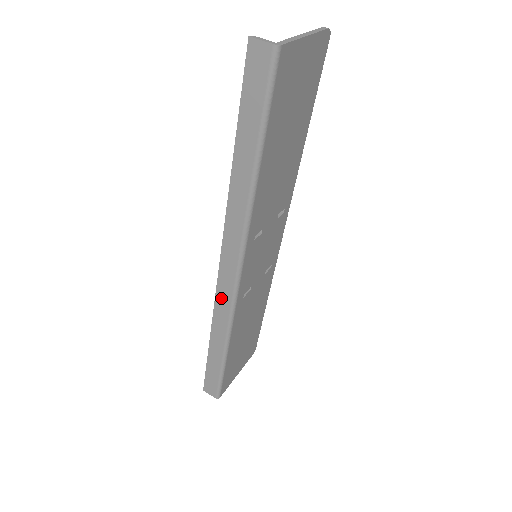
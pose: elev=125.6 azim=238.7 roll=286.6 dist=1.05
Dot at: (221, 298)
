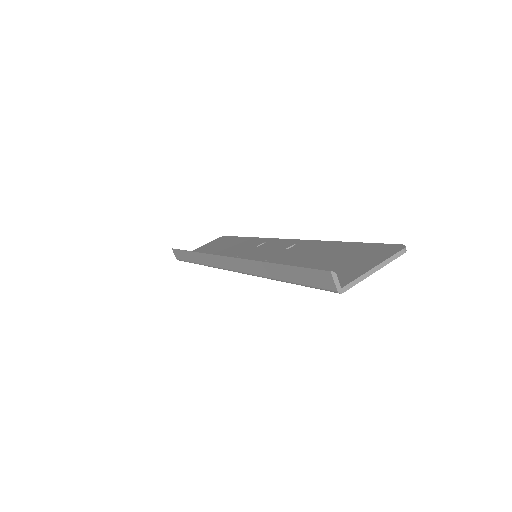
Dot at: (215, 259)
